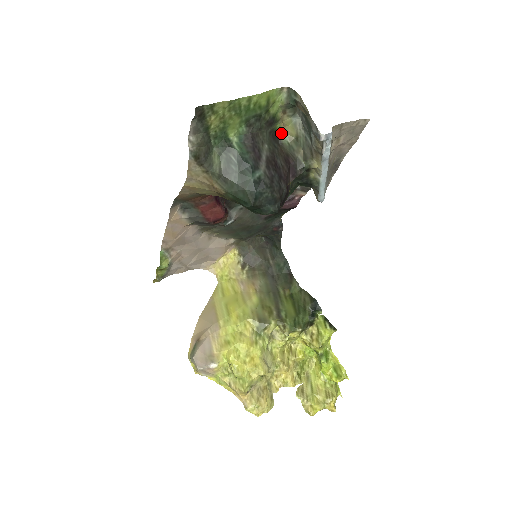
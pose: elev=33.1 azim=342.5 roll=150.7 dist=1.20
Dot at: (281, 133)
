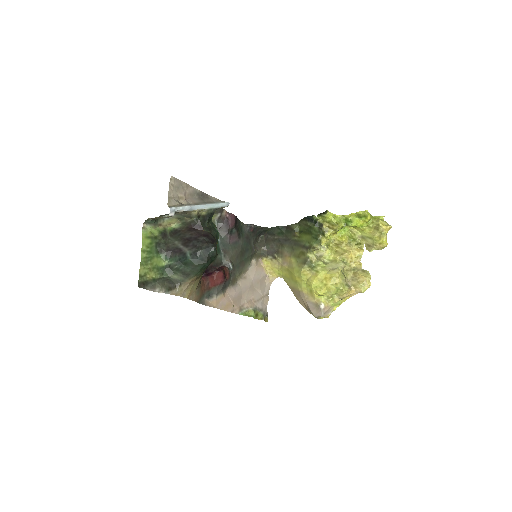
Dot at: (174, 227)
